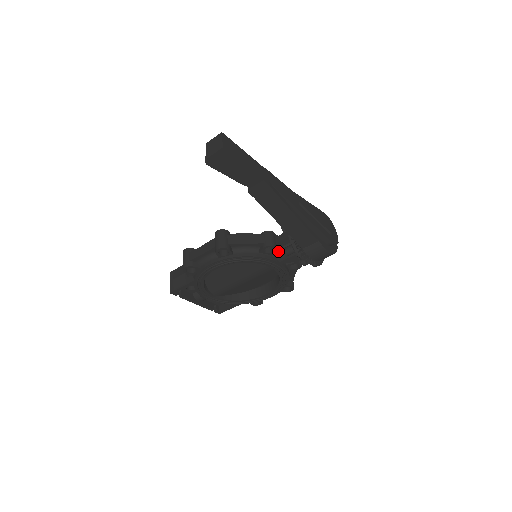
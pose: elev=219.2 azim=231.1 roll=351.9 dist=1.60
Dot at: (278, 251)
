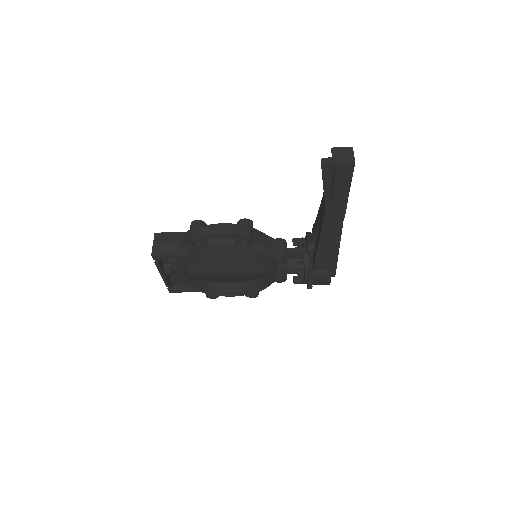
Dot at: (284, 261)
